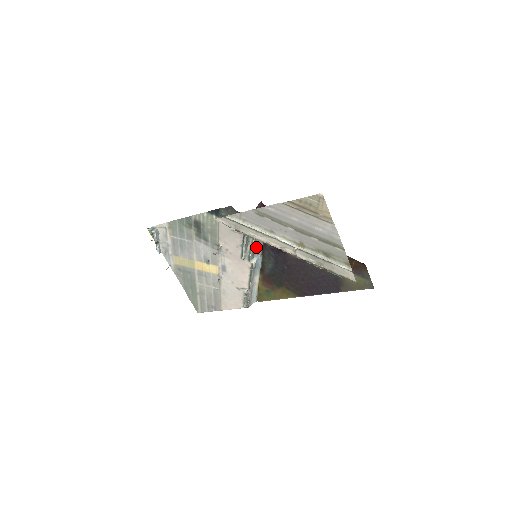
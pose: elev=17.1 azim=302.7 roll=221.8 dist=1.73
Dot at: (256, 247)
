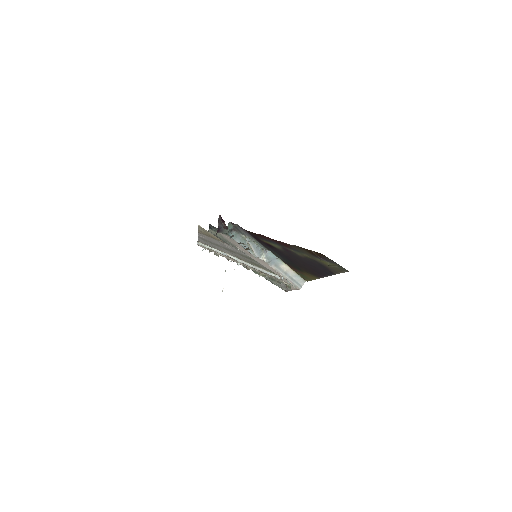
Dot at: (258, 245)
